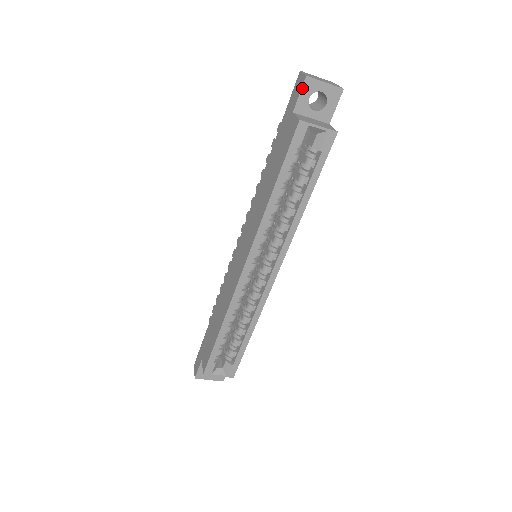
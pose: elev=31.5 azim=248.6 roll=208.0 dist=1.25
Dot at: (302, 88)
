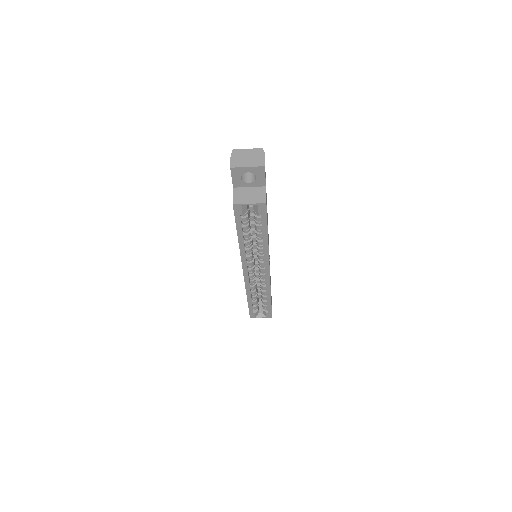
Dot at: (232, 174)
